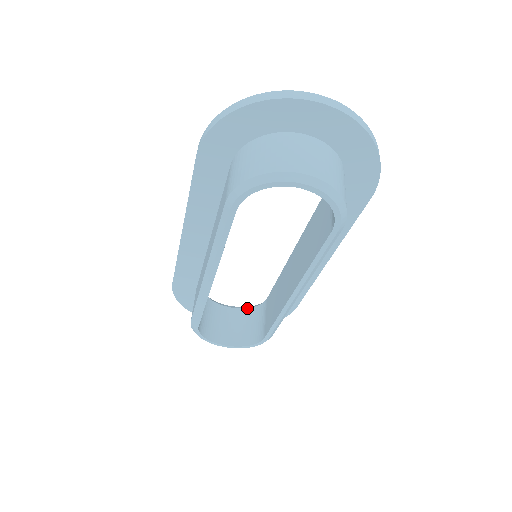
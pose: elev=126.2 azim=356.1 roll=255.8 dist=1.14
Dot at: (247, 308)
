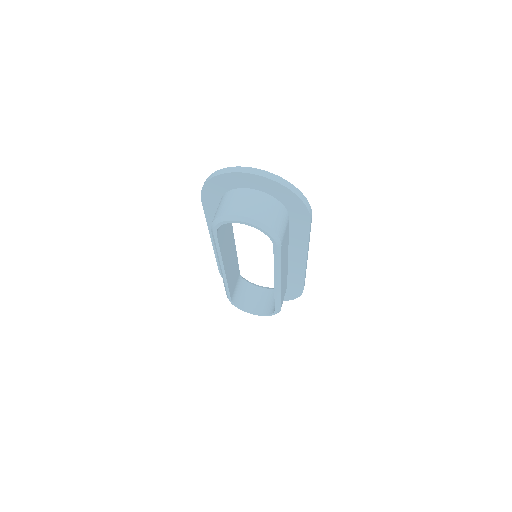
Dot at: (273, 289)
